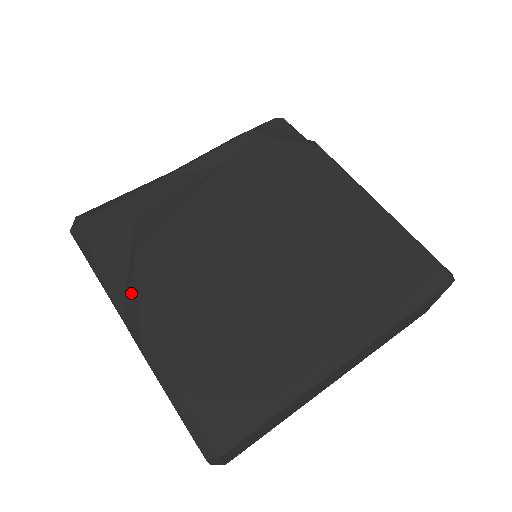
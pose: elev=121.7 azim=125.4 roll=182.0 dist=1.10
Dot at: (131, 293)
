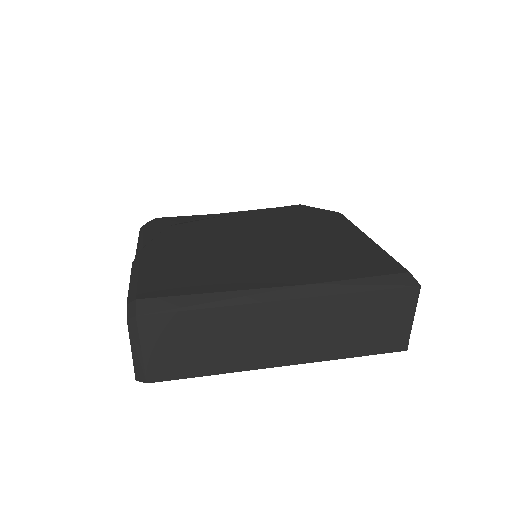
Dot at: occluded
